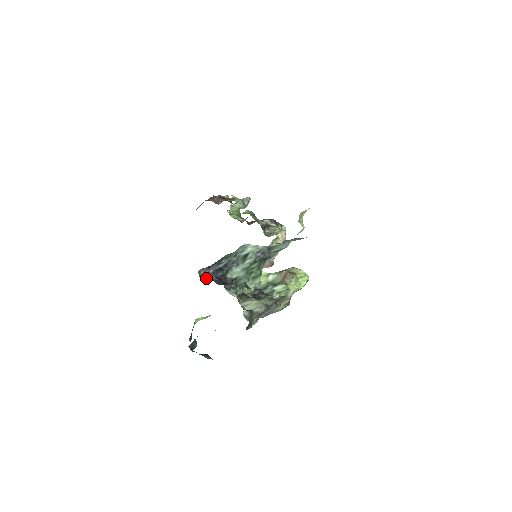
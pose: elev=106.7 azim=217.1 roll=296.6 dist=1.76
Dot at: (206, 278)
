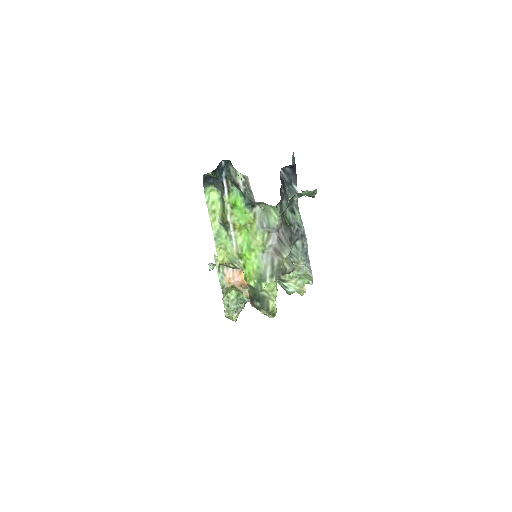
Dot at: occluded
